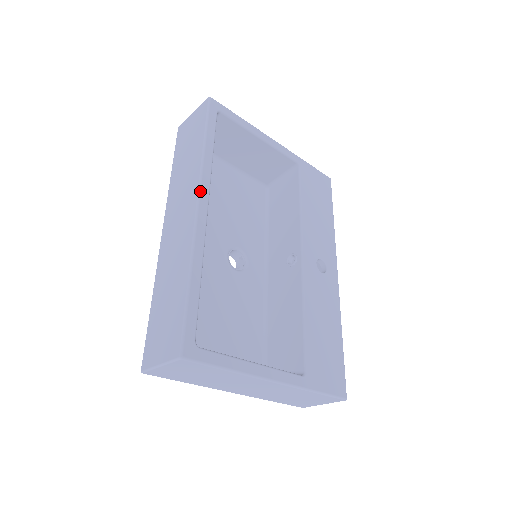
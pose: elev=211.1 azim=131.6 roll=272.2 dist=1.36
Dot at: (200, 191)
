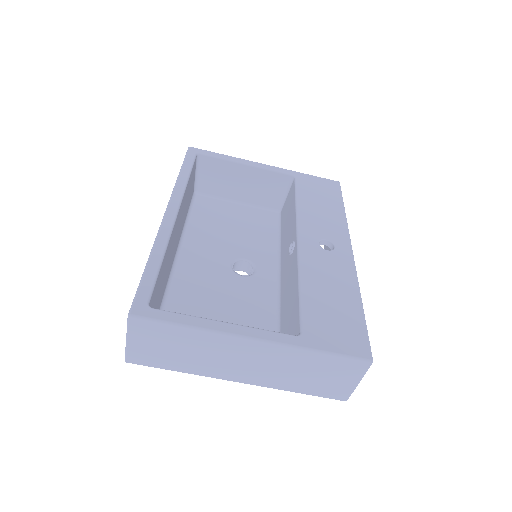
Dot at: (170, 202)
